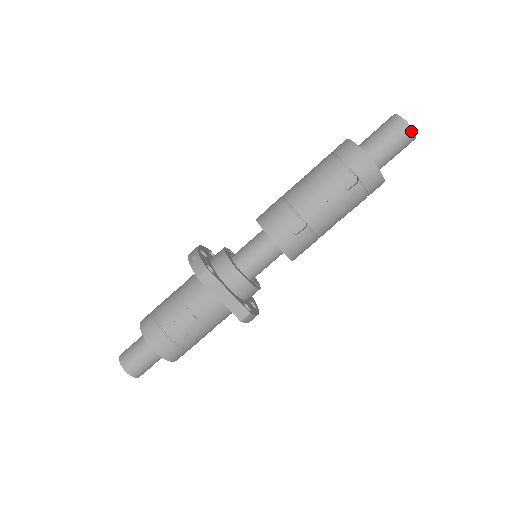
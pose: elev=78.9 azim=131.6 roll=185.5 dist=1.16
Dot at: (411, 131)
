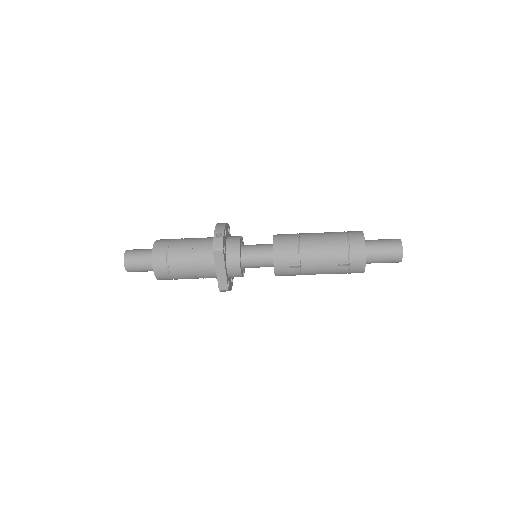
Dot at: (401, 259)
